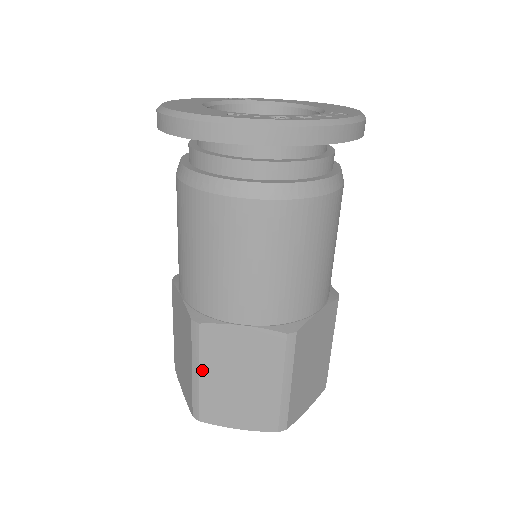
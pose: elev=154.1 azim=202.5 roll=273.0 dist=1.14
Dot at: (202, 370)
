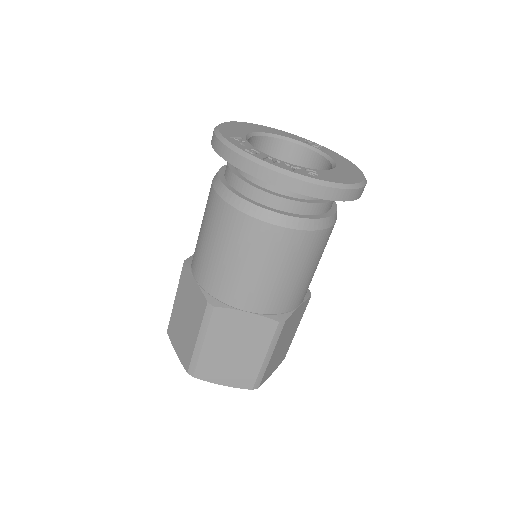
Dot at: (176, 297)
